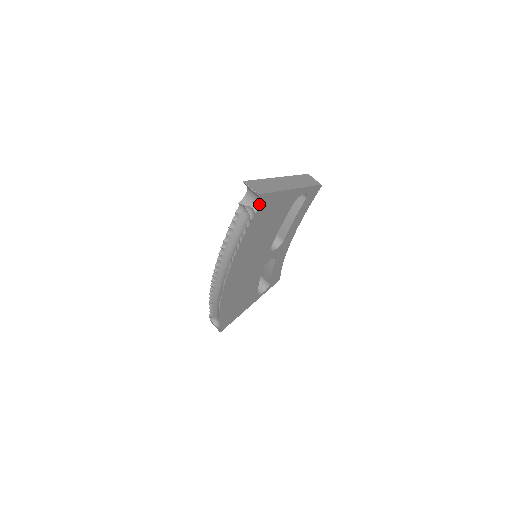
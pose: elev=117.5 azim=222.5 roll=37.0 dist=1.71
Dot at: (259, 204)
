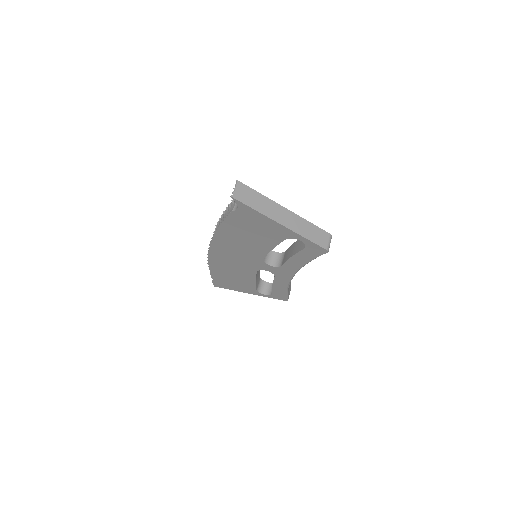
Dot at: (238, 207)
